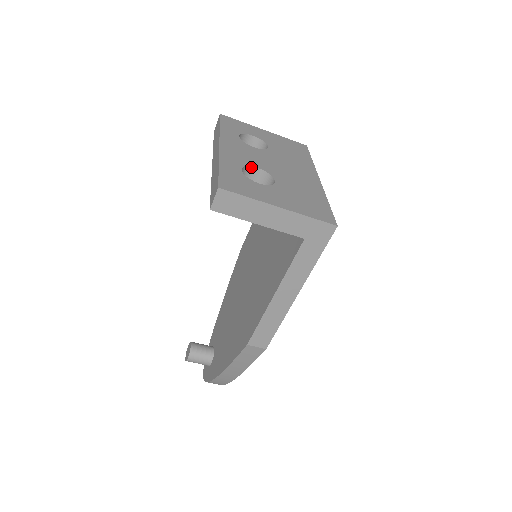
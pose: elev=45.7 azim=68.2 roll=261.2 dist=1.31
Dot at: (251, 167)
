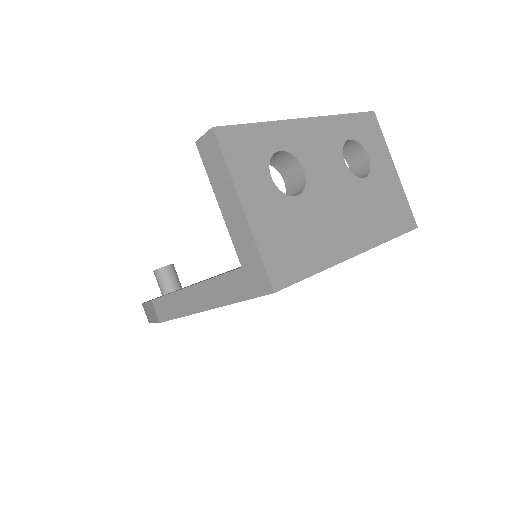
Dot at: (299, 163)
